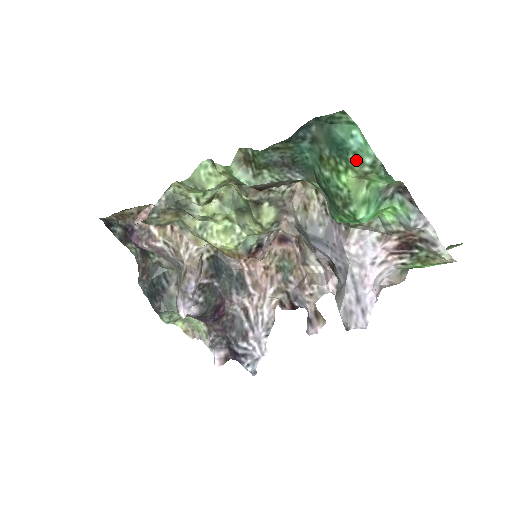
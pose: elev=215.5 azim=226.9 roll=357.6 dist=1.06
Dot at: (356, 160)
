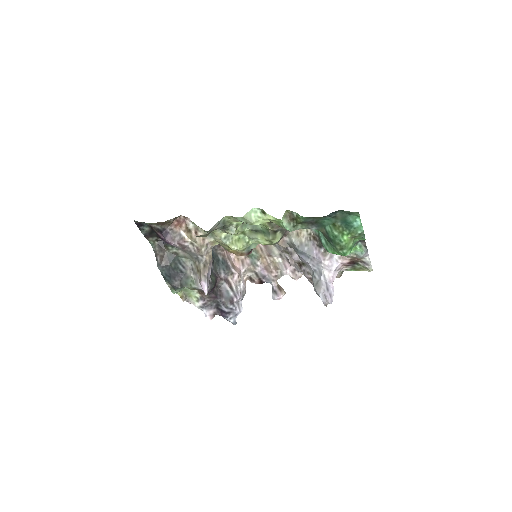
Dot at: (354, 231)
